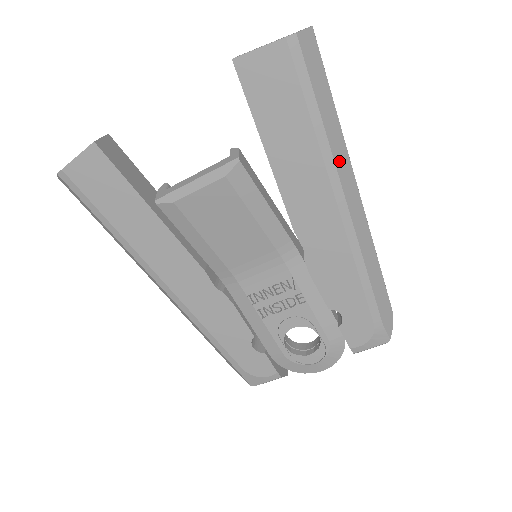
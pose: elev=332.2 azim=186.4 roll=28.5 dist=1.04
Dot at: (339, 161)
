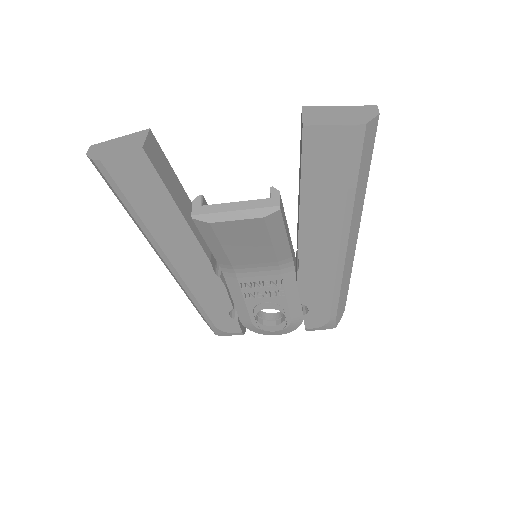
Dot at: (355, 216)
